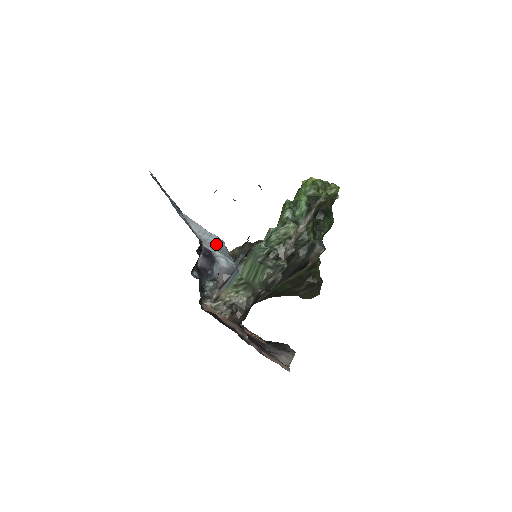
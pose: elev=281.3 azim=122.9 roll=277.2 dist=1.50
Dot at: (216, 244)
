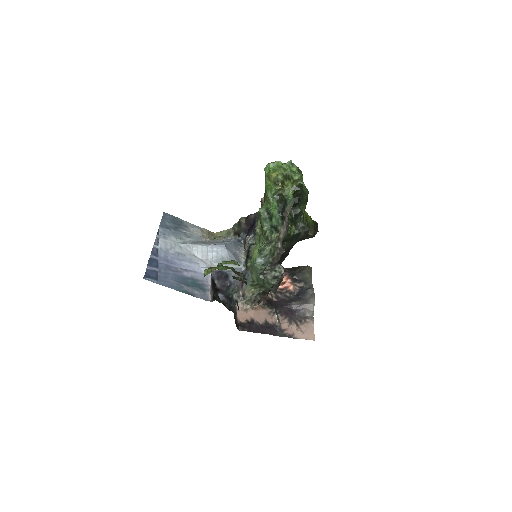
Dot at: (221, 256)
